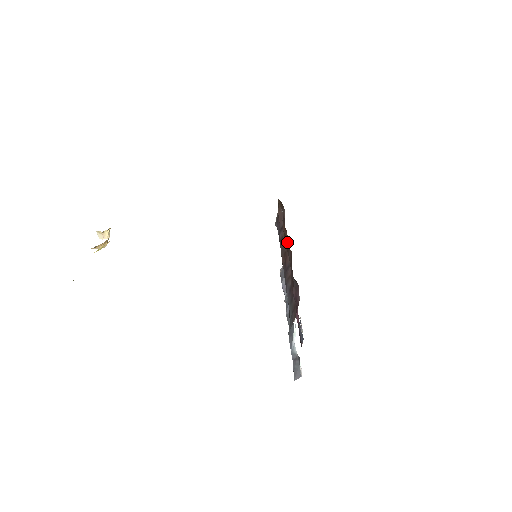
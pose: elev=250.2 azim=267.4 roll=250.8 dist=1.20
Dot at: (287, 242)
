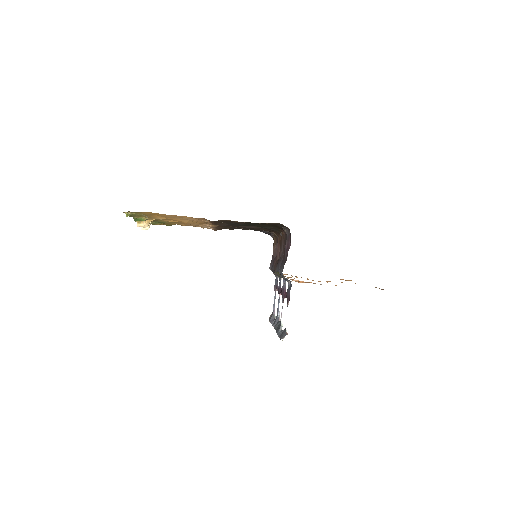
Dot at: (281, 238)
